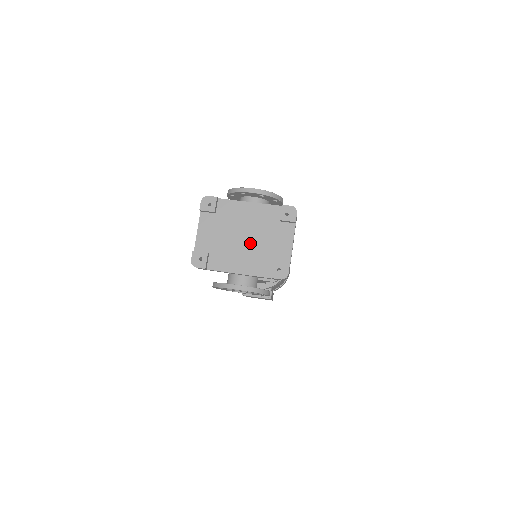
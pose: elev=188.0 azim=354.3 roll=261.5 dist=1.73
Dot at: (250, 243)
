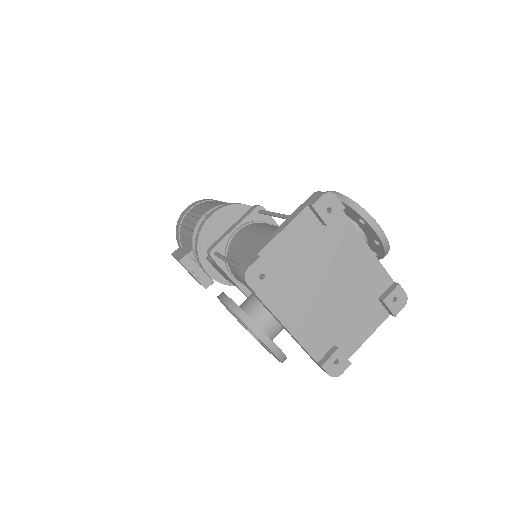
Dot at: (329, 299)
